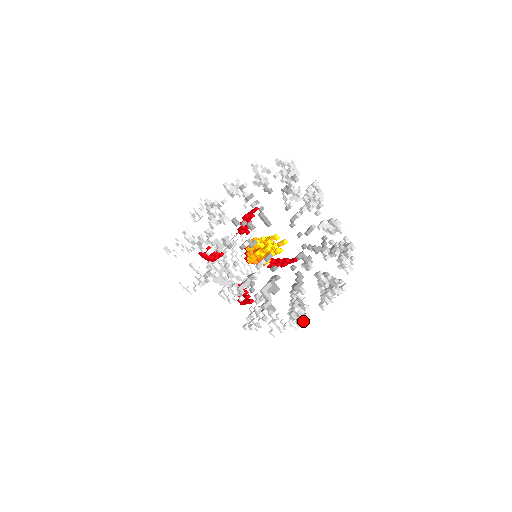
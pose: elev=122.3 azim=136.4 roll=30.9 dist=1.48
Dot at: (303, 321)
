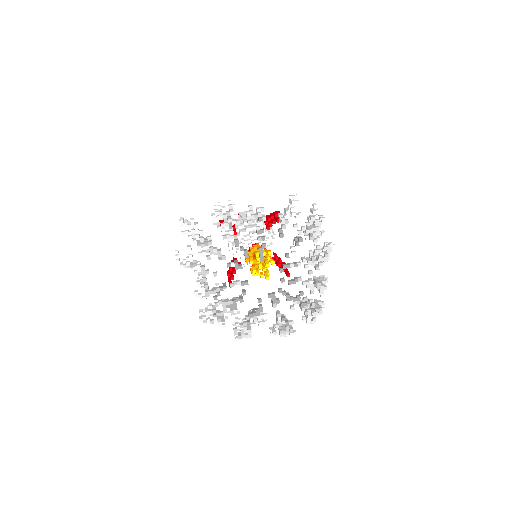
Dot at: (241, 338)
